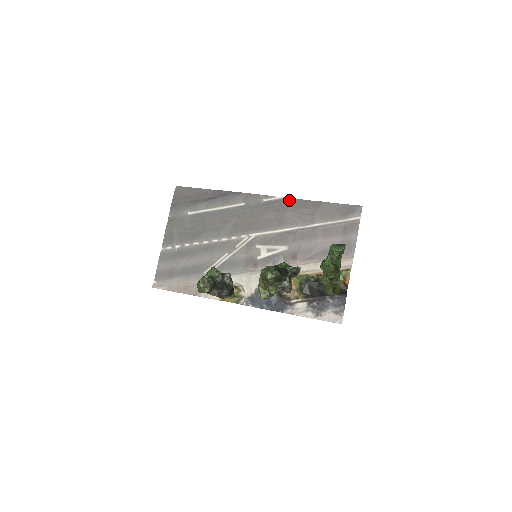
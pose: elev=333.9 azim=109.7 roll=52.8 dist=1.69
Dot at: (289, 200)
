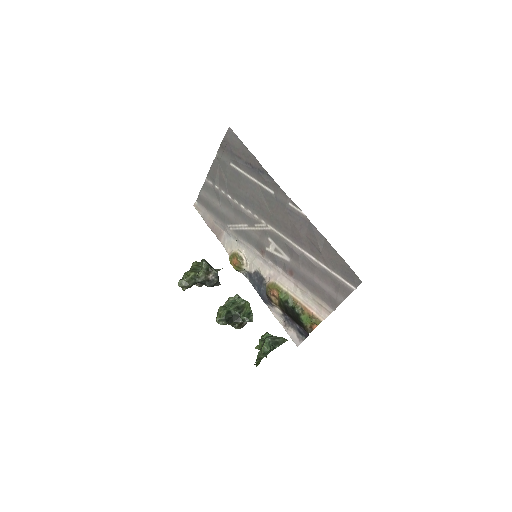
Dot at: (308, 222)
